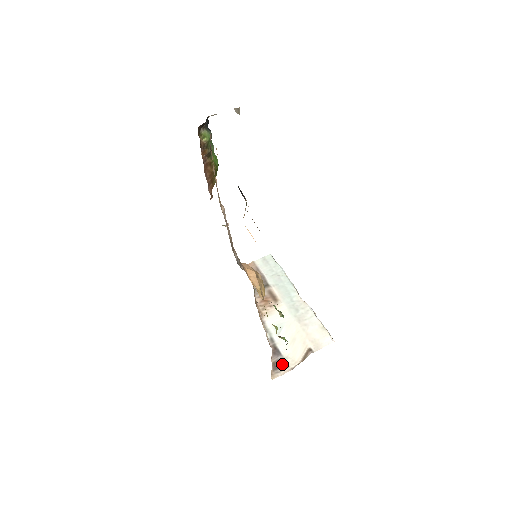
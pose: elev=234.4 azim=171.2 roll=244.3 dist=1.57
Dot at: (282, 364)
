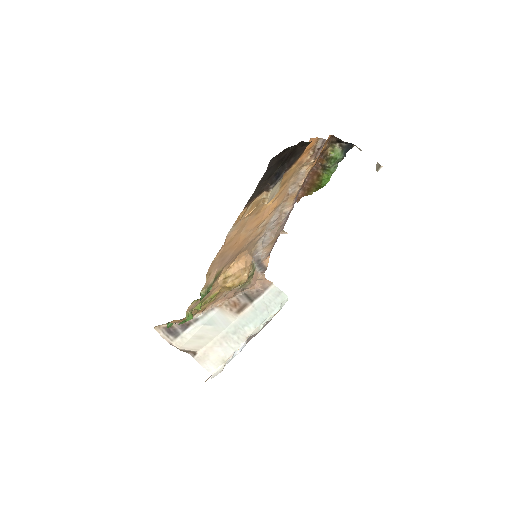
Dot at: (173, 334)
